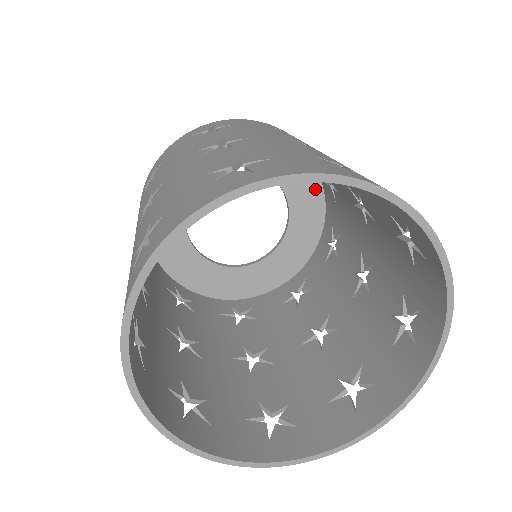
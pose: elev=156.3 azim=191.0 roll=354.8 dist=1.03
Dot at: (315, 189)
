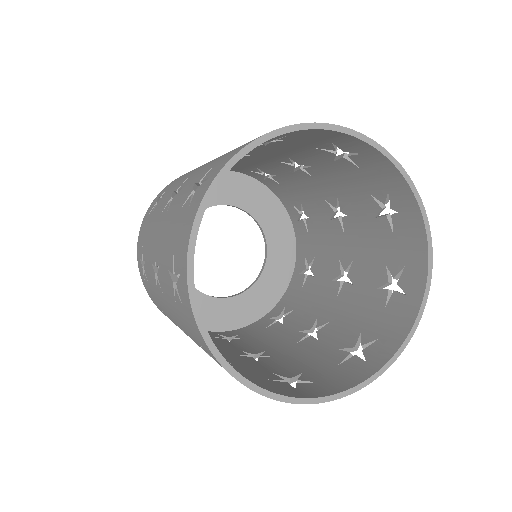
Dot at: (286, 276)
